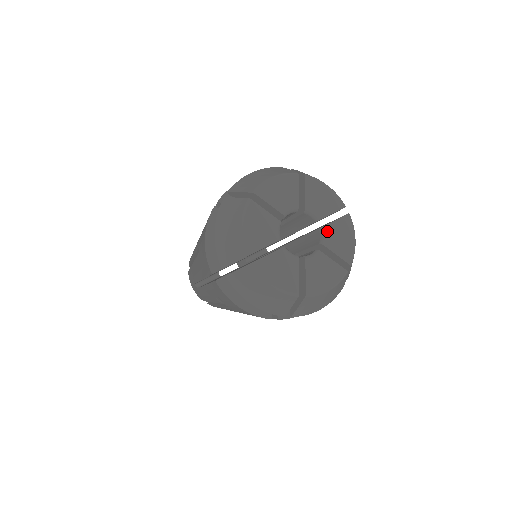
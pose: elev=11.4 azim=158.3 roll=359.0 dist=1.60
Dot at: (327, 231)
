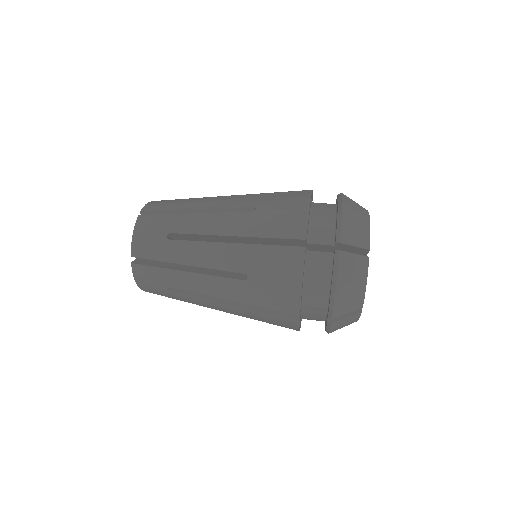
Dot at: occluded
